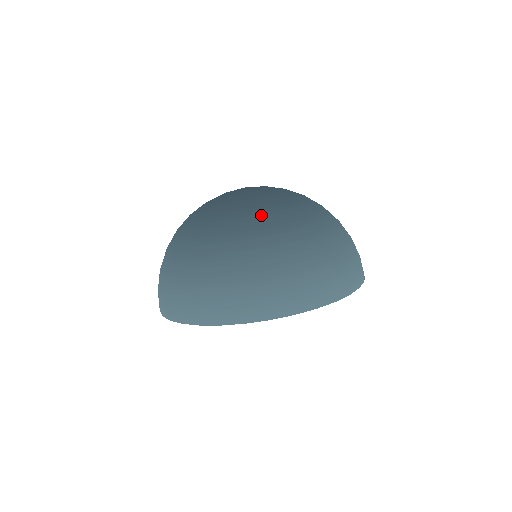
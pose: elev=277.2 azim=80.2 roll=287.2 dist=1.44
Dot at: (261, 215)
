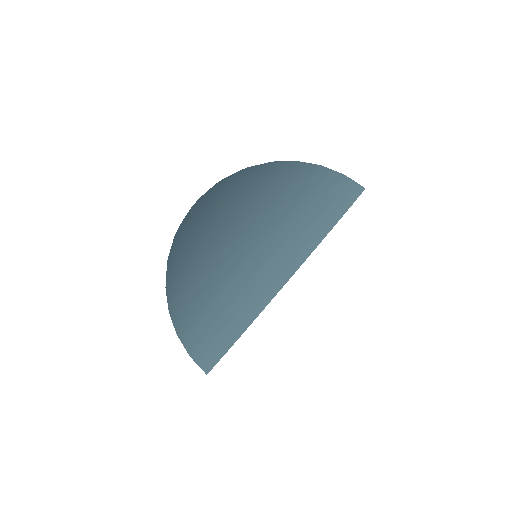
Dot at: (178, 248)
